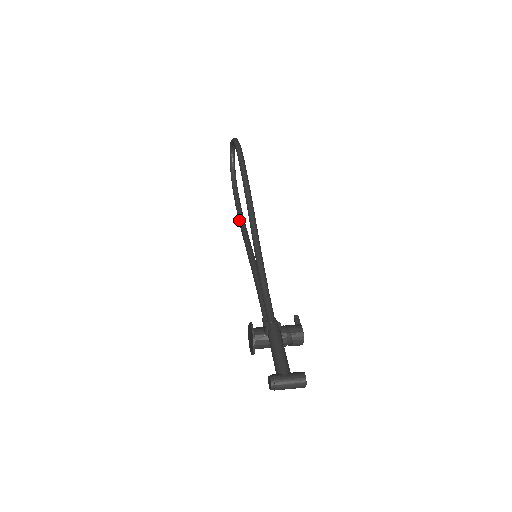
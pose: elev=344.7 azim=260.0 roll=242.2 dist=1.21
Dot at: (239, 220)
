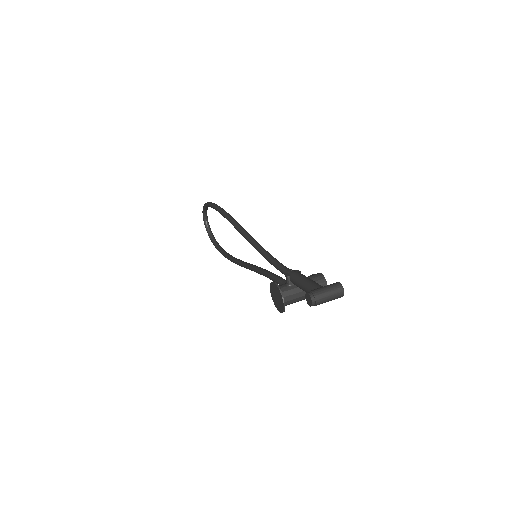
Dot at: (231, 259)
